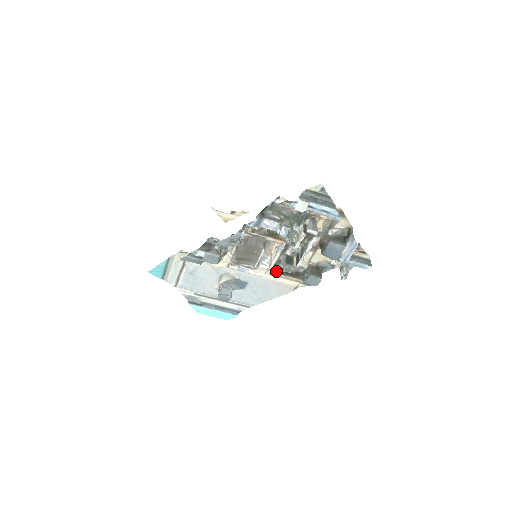
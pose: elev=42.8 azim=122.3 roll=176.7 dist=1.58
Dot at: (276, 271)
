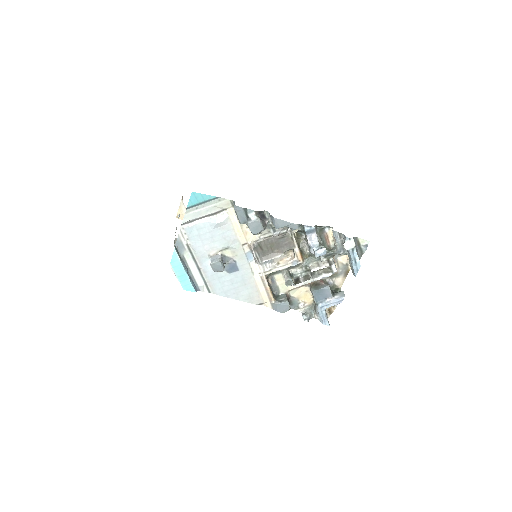
Dot at: occluded
